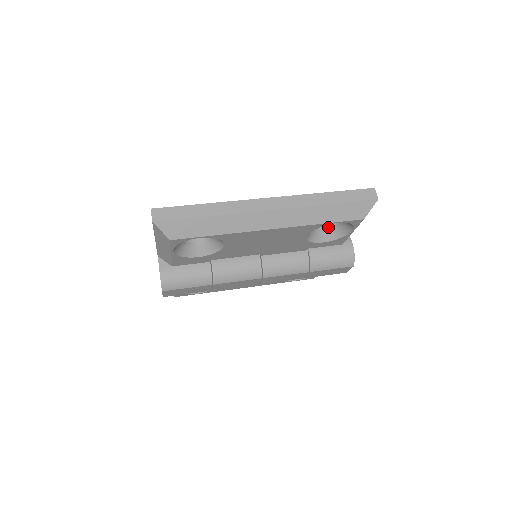
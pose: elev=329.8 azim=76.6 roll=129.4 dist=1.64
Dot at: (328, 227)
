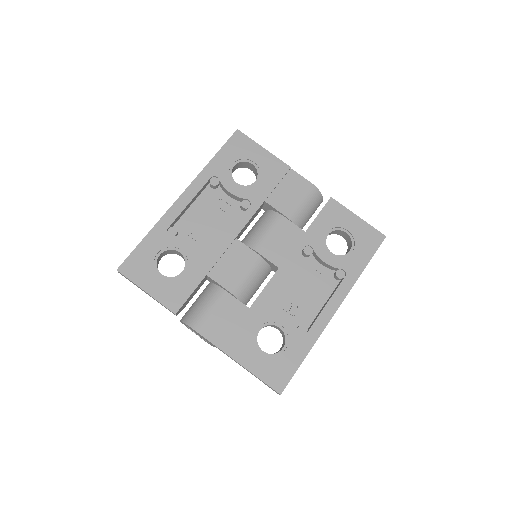
Dot at: occluded
